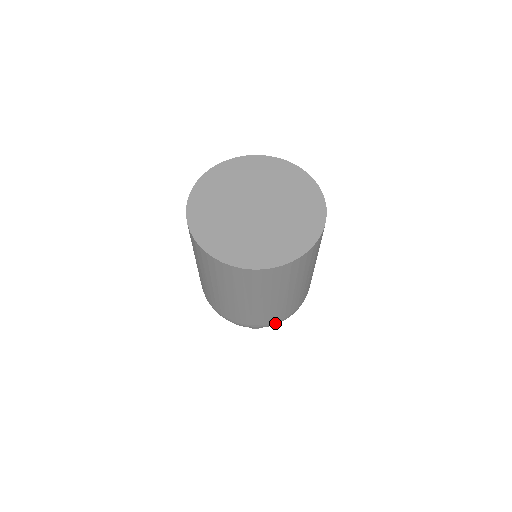
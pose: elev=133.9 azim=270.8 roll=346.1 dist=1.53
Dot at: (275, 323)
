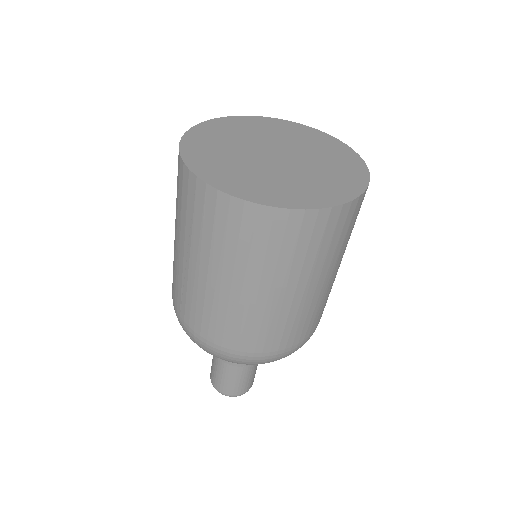
Dot at: (302, 343)
